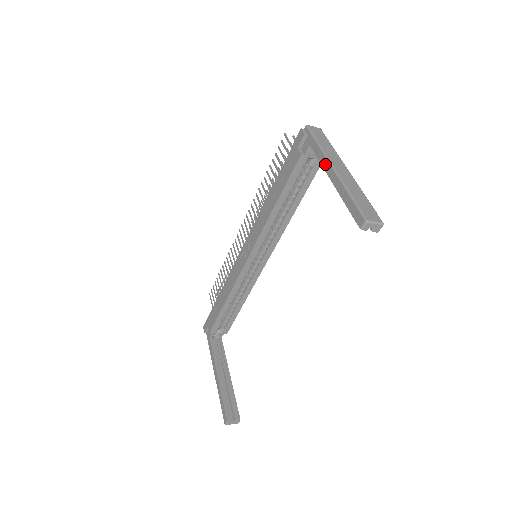
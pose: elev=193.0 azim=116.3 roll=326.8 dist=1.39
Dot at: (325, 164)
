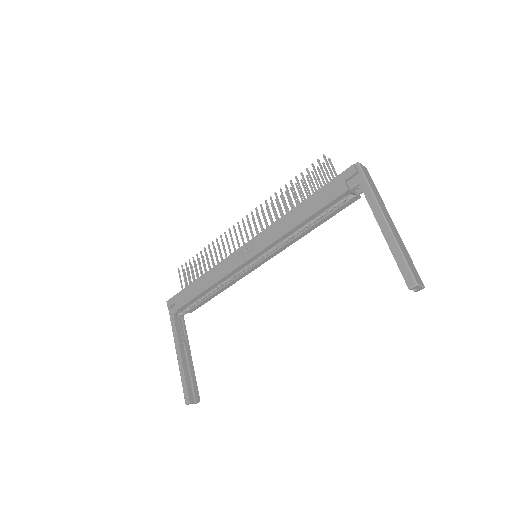
Dot at: (377, 212)
